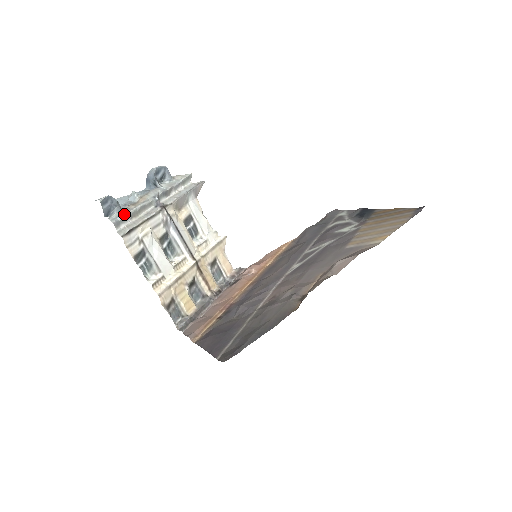
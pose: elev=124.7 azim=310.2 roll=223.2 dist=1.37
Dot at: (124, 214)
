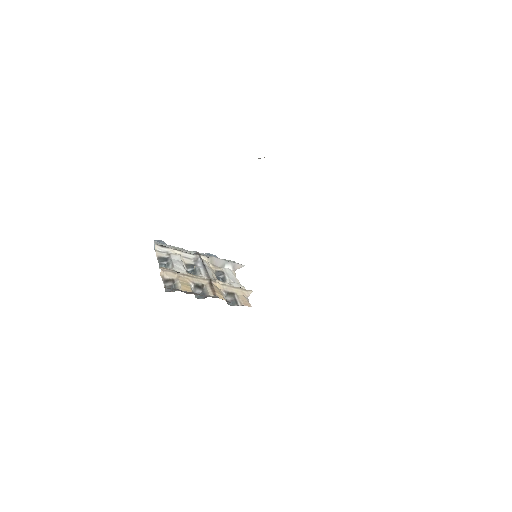
Dot at: (166, 244)
